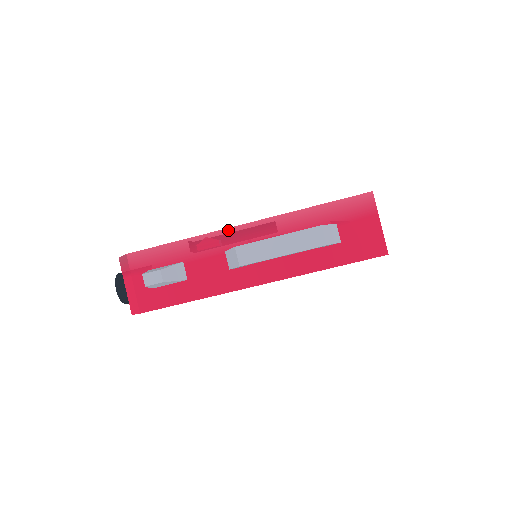
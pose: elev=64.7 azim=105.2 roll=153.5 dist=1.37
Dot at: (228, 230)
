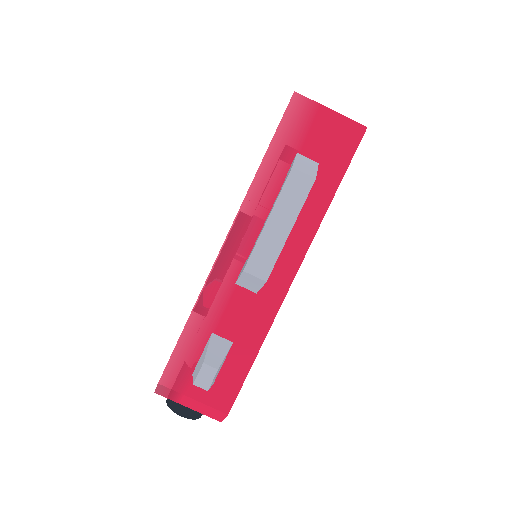
Dot at: (216, 264)
